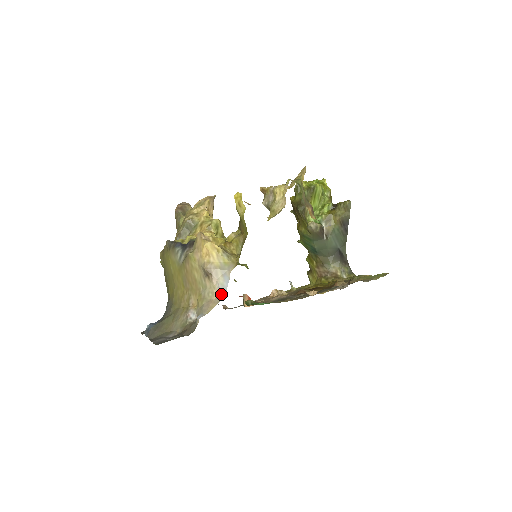
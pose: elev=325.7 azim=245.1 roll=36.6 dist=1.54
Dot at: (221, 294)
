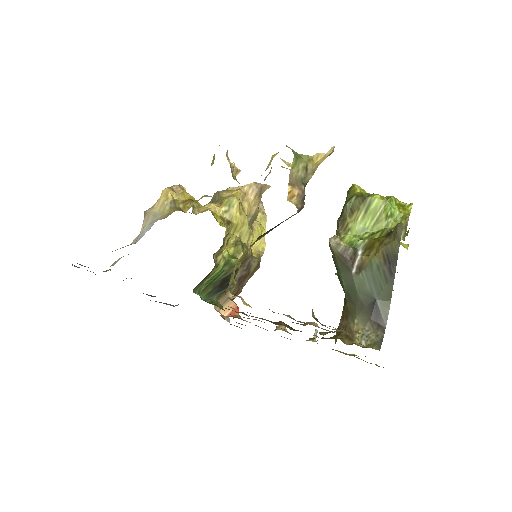
Dot at: (136, 241)
